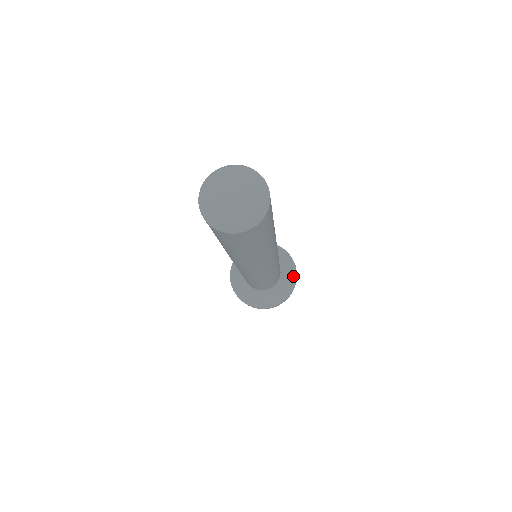
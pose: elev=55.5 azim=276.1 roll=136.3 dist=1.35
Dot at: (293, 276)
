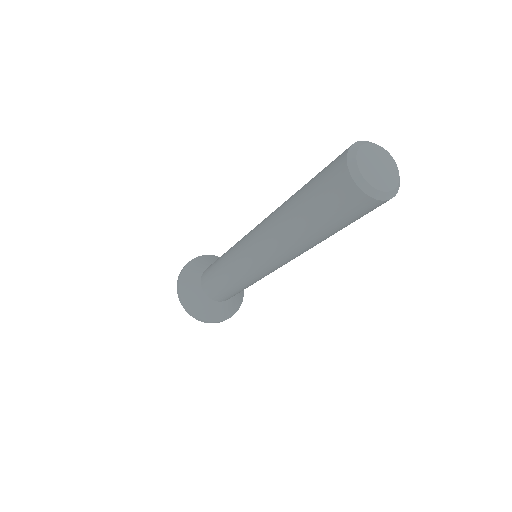
Dot at: (229, 314)
